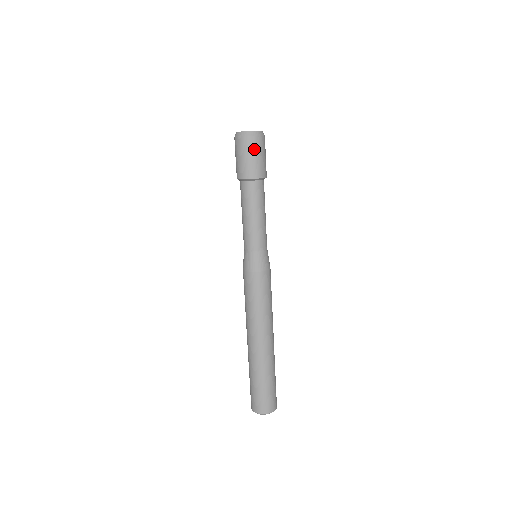
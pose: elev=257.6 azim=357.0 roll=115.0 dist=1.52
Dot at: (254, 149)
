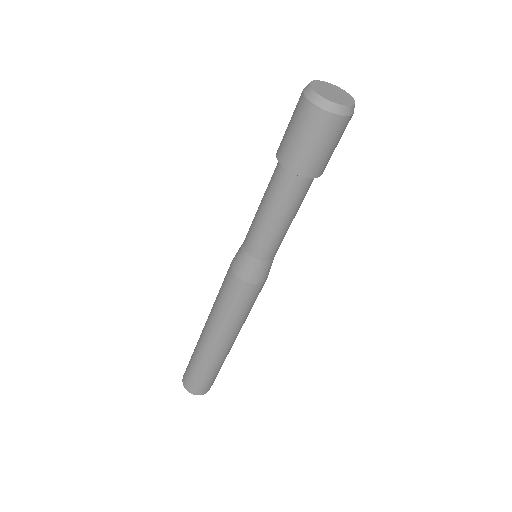
Dot at: (311, 129)
